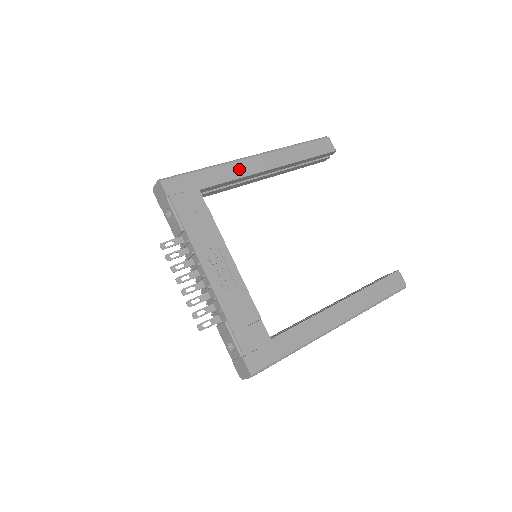
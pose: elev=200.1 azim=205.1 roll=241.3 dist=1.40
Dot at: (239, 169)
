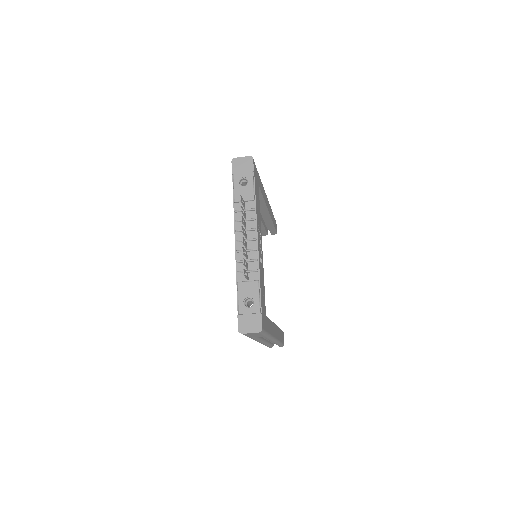
Dot at: occluded
